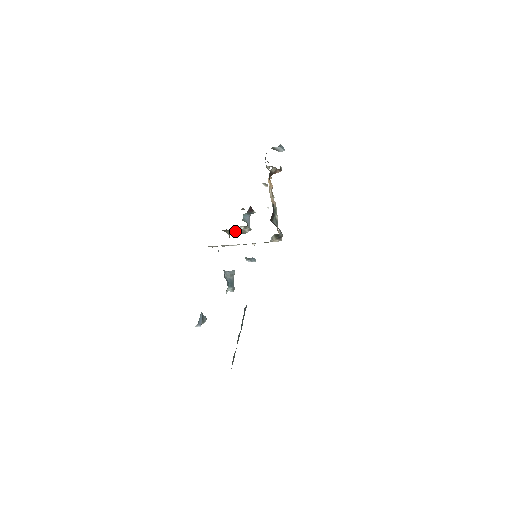
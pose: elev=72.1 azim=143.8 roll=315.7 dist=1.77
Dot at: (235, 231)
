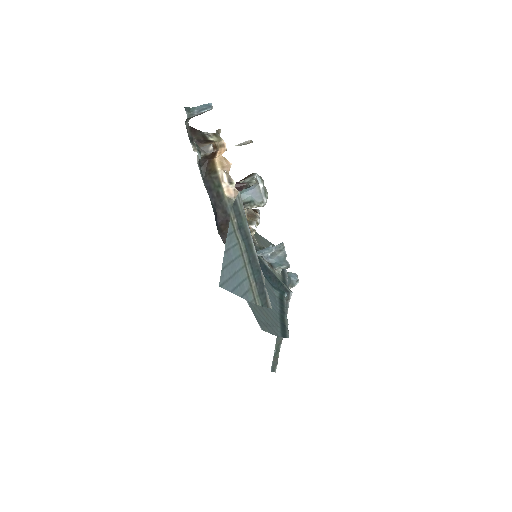
Dot at: occluded
